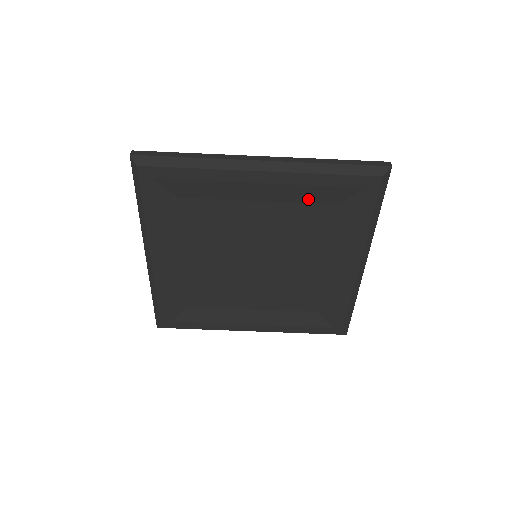
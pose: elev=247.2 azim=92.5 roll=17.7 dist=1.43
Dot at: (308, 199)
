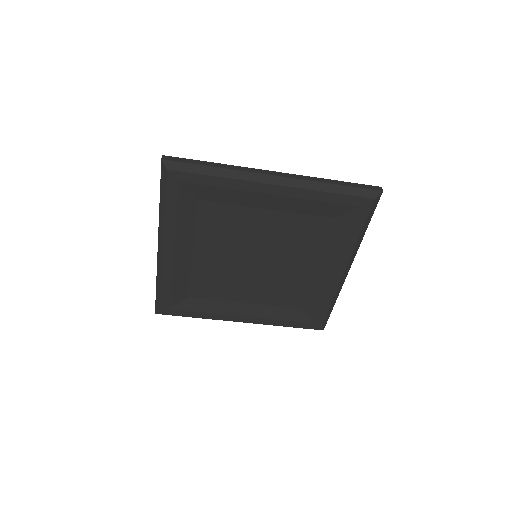
Dot at: (310, 211)
